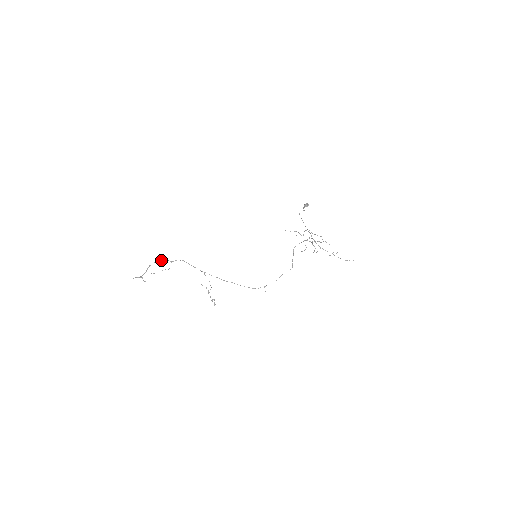
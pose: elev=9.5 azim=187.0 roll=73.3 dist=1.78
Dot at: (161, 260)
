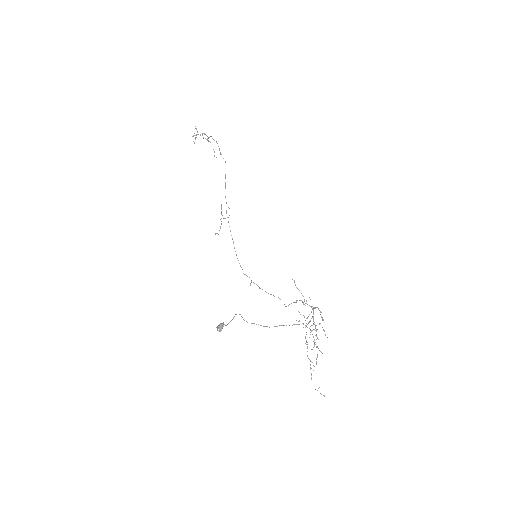
Dot at: occluded
